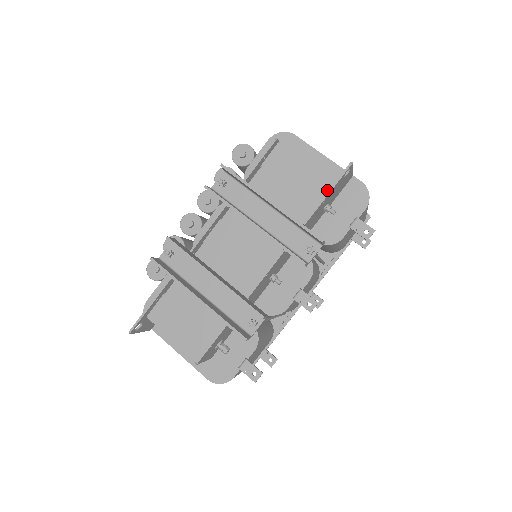
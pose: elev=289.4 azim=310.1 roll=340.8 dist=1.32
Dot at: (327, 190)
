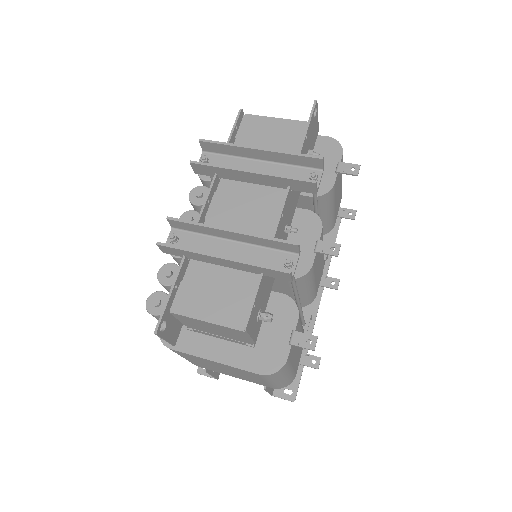
Dot at: (304, 130)
